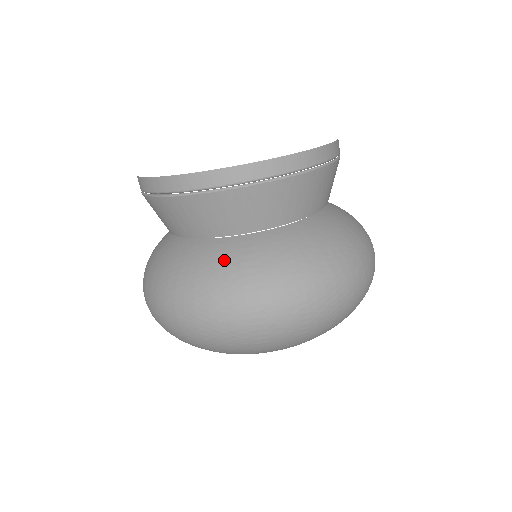
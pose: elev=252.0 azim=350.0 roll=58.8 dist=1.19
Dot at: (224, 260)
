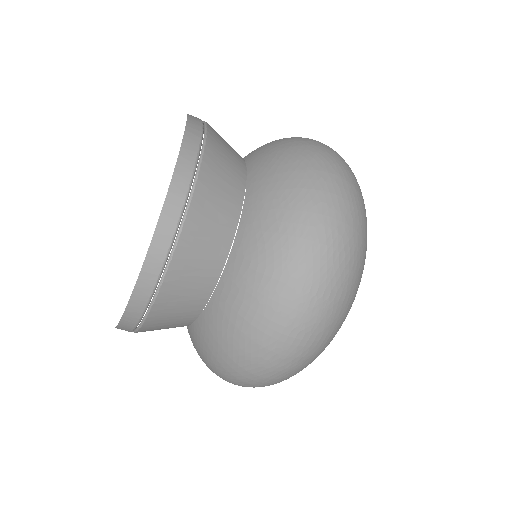
Dot at: (226, 323)
